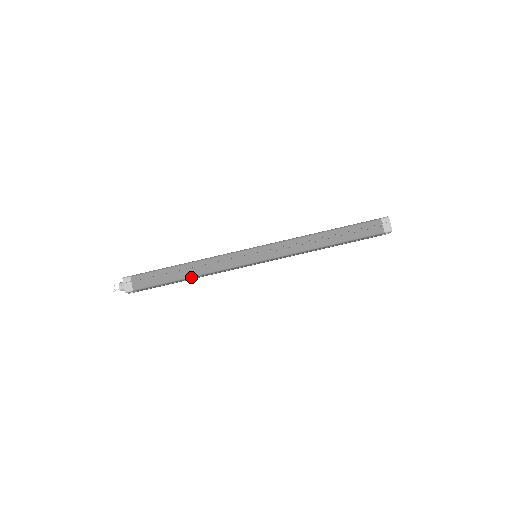
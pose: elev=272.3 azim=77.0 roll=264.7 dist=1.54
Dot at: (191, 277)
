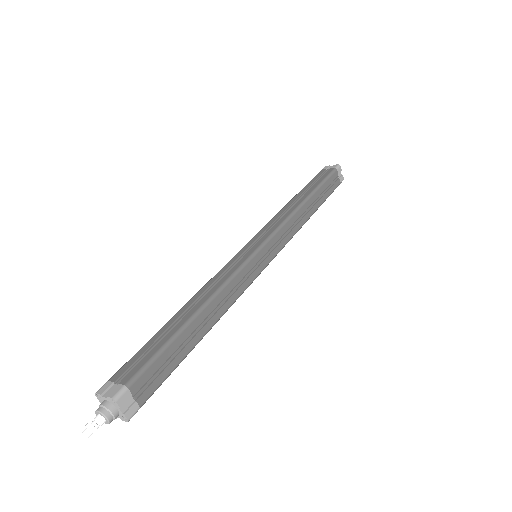
Dot at: (200, 310)
